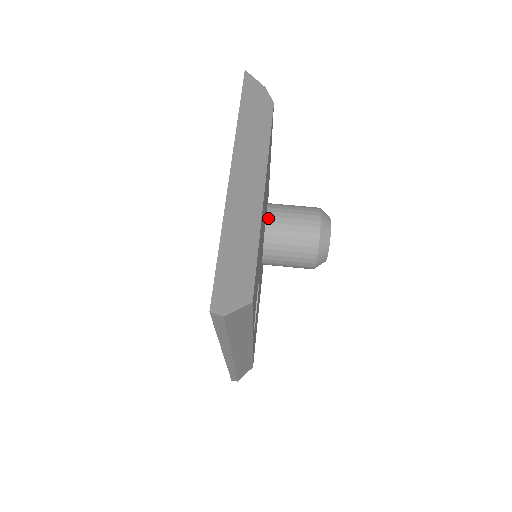
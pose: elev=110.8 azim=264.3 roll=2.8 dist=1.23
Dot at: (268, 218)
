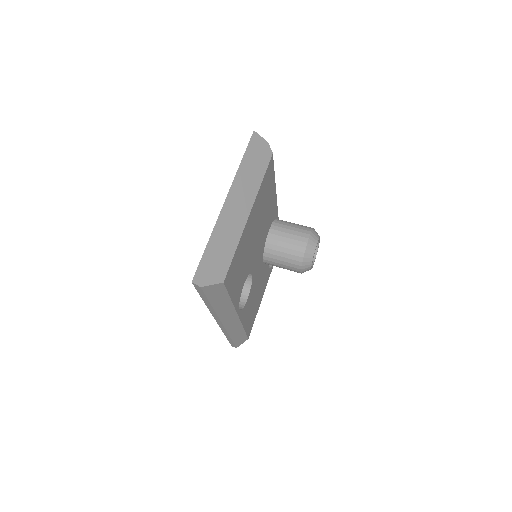
Dot at: (271, 230)
